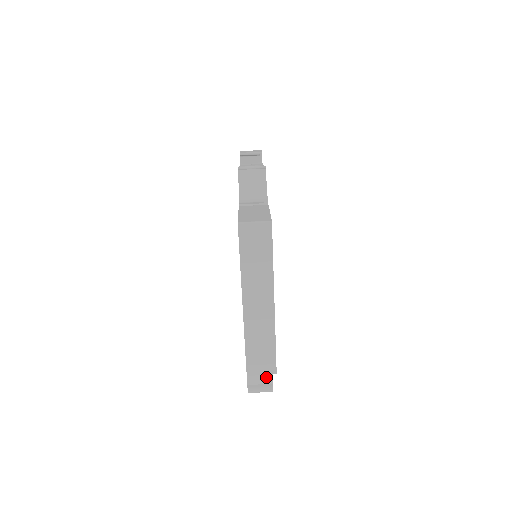
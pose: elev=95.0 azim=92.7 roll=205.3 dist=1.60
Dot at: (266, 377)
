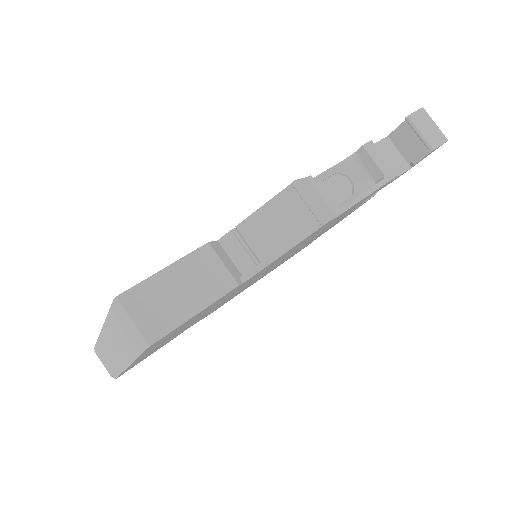
Dot at: occluded
